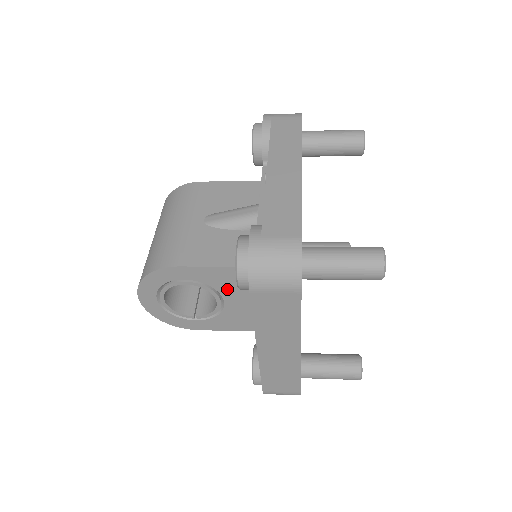
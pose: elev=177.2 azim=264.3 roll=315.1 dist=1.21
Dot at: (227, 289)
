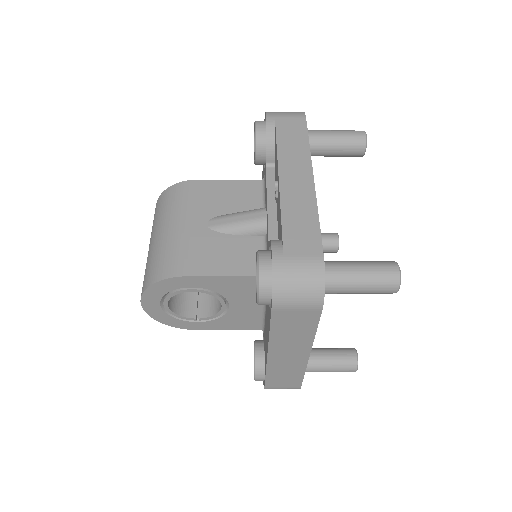
Dot at: (234, 295)
